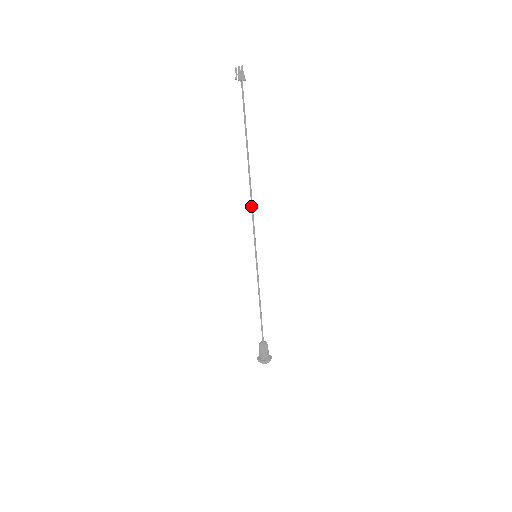
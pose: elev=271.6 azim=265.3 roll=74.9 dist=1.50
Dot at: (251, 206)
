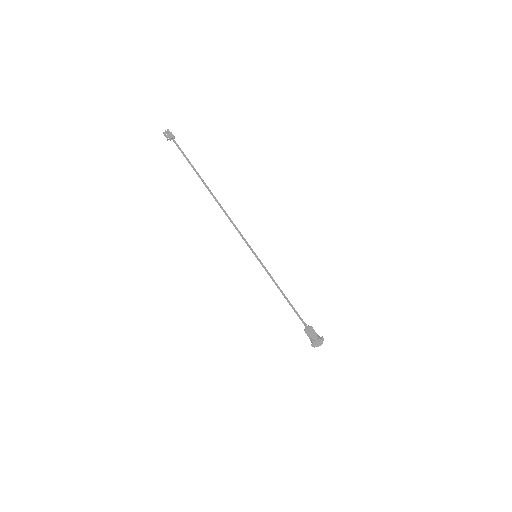
Dot at: (229, 219)
